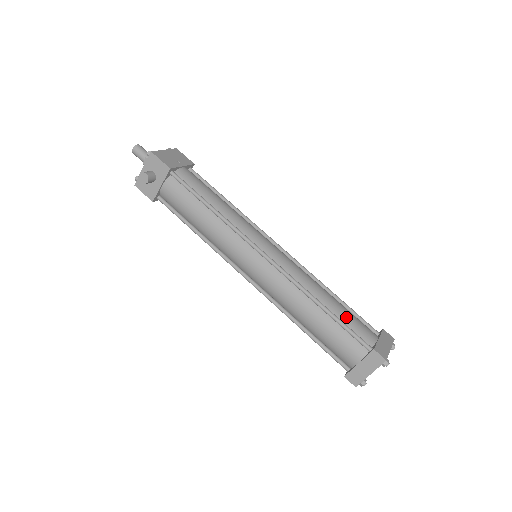
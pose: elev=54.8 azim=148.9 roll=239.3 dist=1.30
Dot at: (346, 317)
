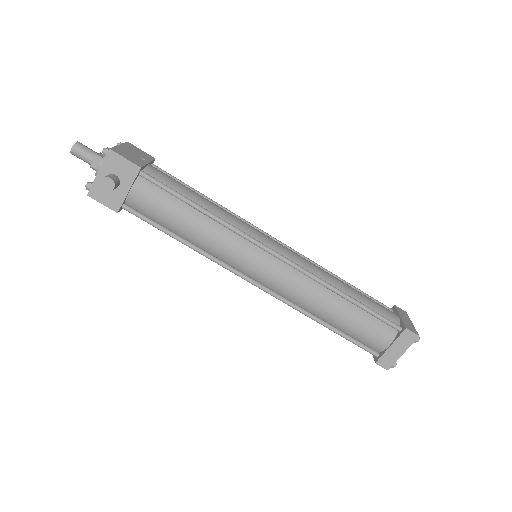
Dot at: (368, 302)
